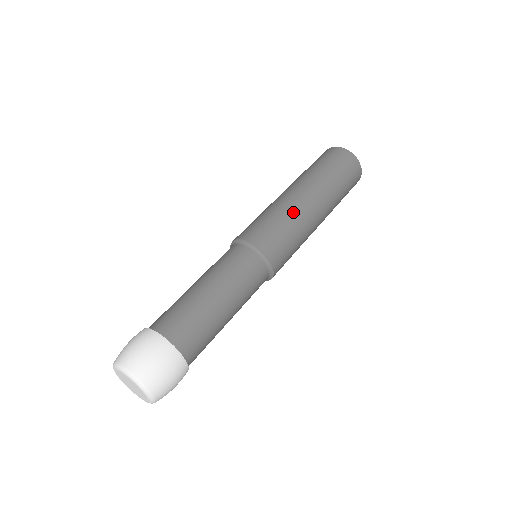
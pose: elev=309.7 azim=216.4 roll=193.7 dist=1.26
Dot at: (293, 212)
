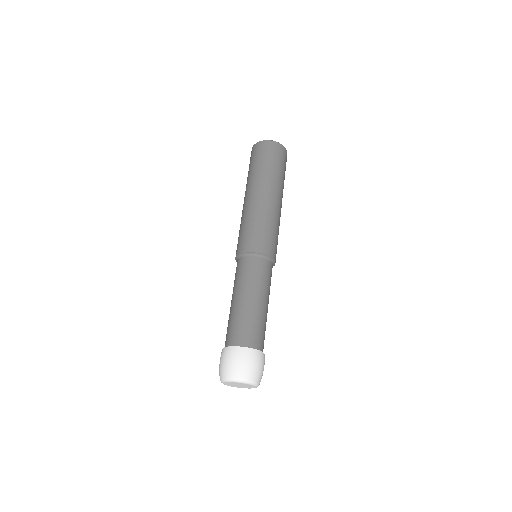
Dot at: (259, 212)
